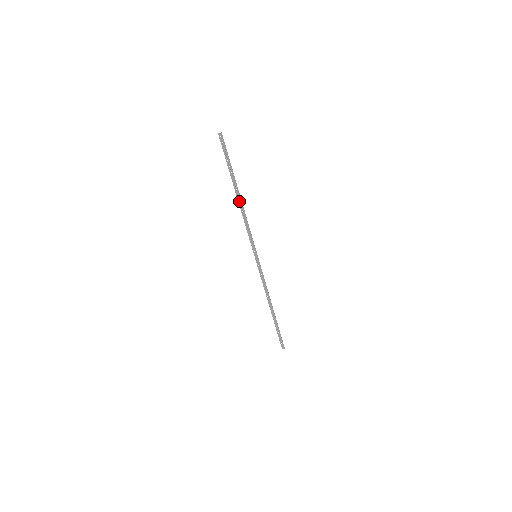
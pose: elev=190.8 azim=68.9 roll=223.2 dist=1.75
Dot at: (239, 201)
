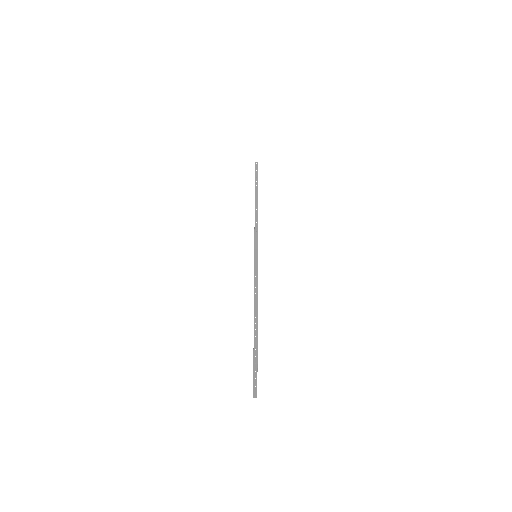
Dot at: (256, 206)
